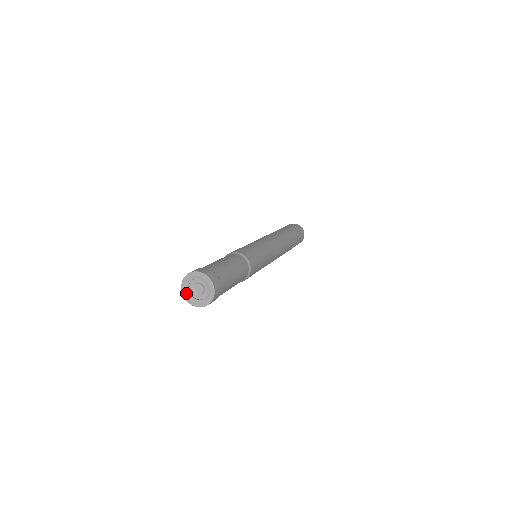
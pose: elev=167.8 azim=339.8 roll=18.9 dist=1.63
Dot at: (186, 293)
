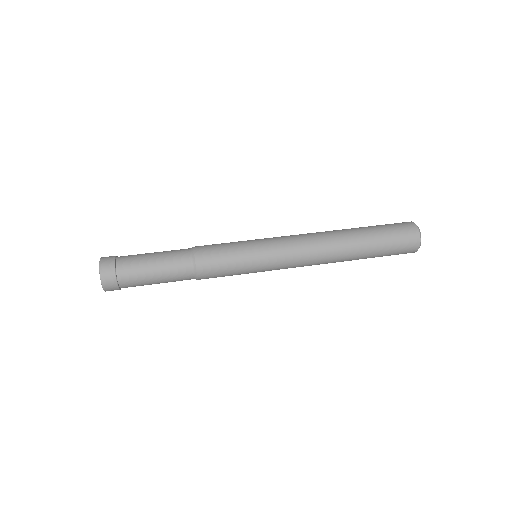
Dot at: occluded
